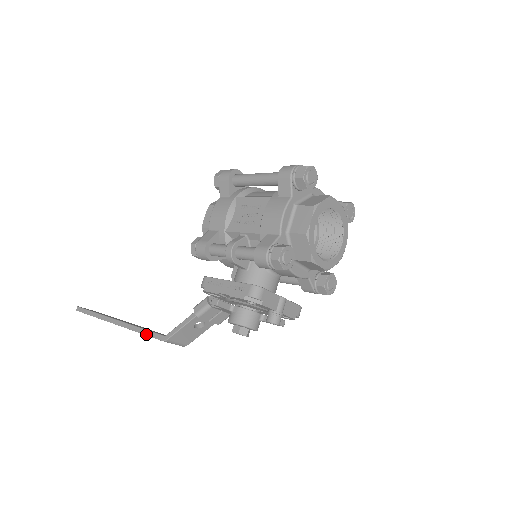
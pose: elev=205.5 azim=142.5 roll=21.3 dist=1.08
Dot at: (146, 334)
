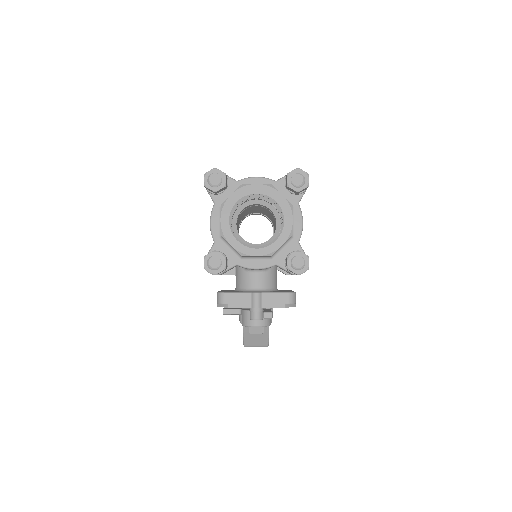
Dot at: occluded
